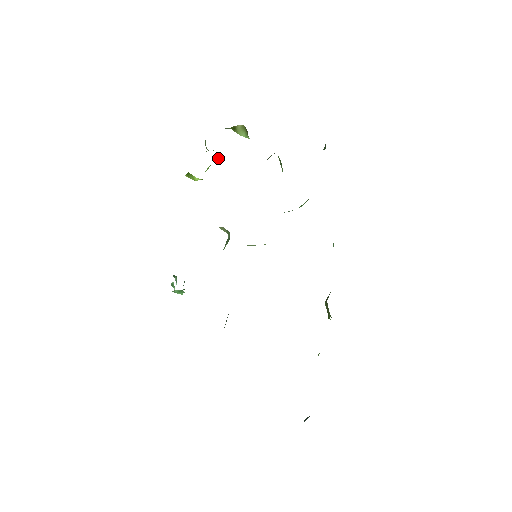
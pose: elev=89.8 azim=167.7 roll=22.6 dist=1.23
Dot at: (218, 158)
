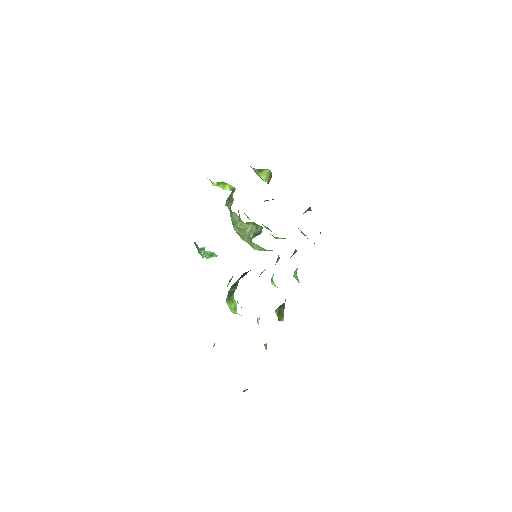
Dot at: occluded
